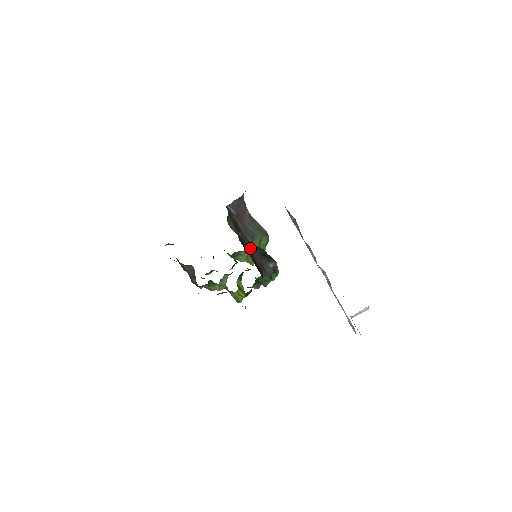
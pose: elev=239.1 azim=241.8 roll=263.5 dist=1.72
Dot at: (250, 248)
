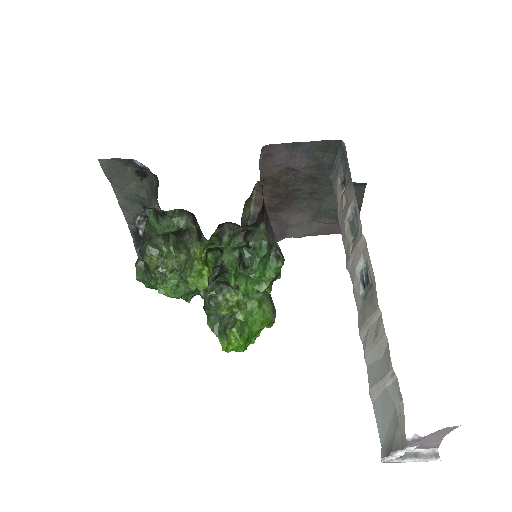
Dot at: occluded
